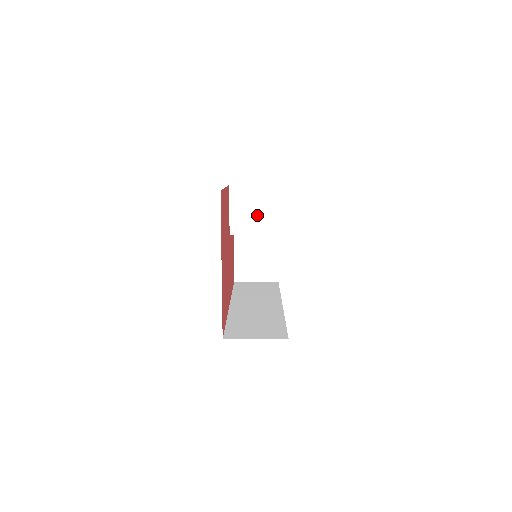
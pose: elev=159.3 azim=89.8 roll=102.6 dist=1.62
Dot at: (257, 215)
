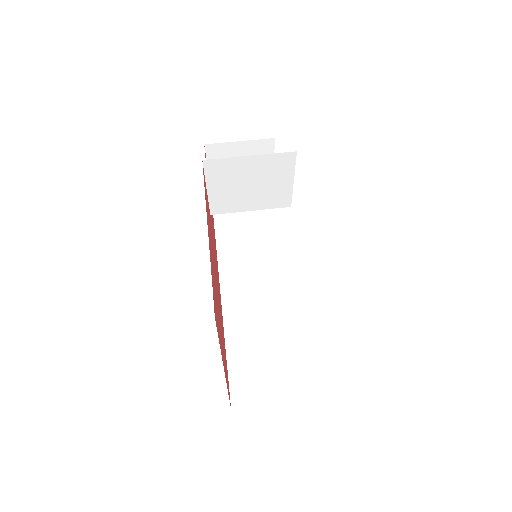
Dot at: (252, 190)
